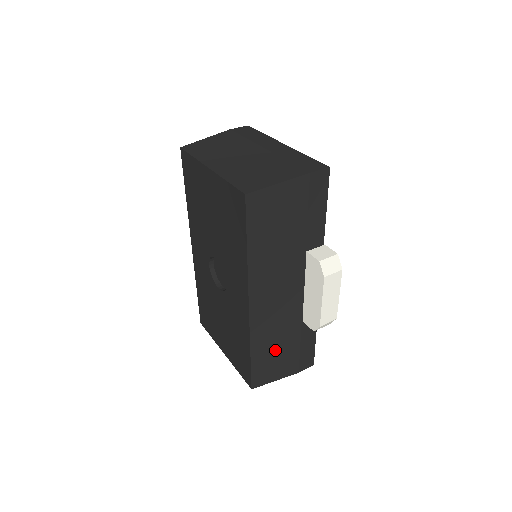
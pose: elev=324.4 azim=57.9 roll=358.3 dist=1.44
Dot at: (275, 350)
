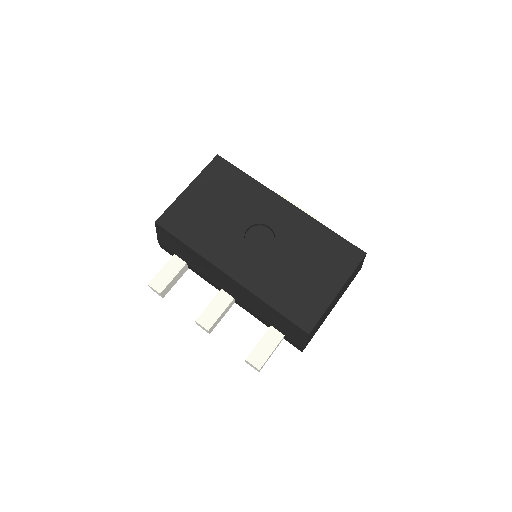
Dot at: occluded
